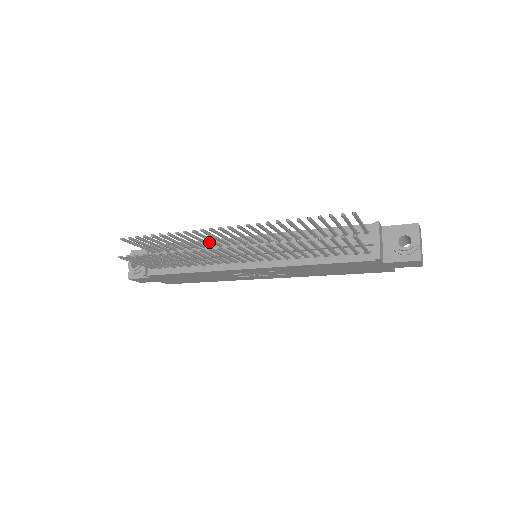
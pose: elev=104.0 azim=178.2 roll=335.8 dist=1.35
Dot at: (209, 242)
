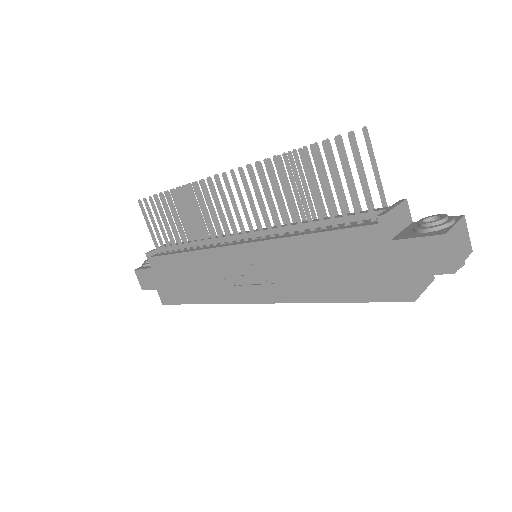
Dot at: occluded
